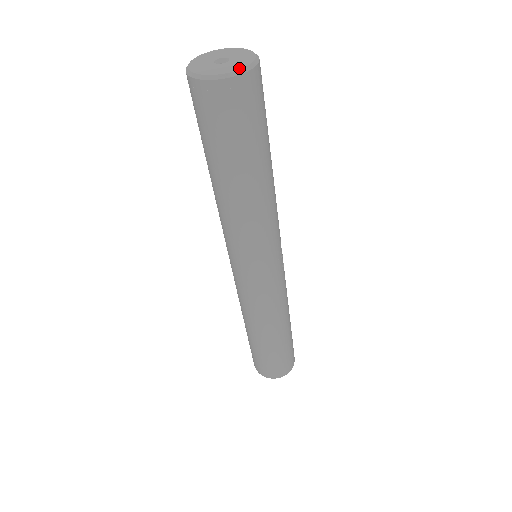
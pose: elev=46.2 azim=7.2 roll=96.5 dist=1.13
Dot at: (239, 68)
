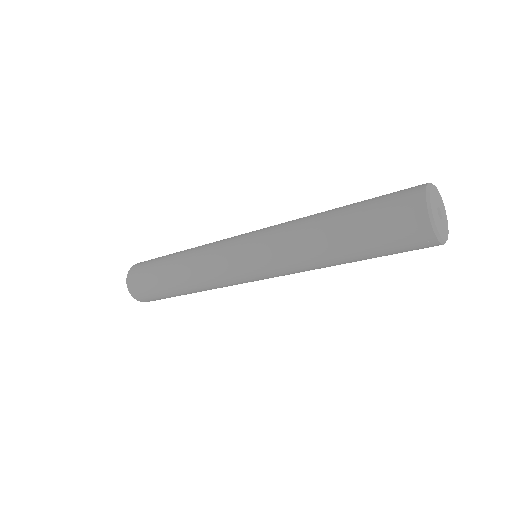
Dot at: (444, 238)
